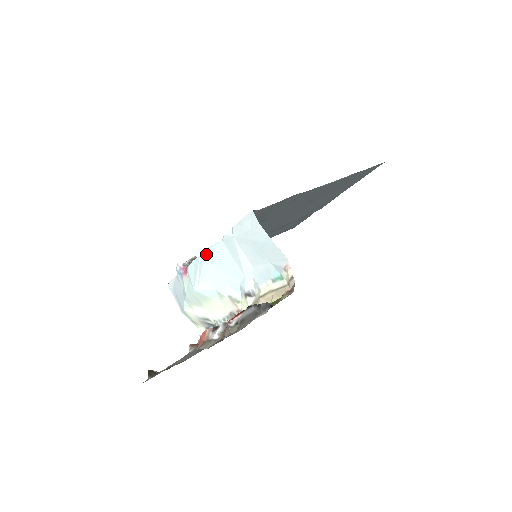
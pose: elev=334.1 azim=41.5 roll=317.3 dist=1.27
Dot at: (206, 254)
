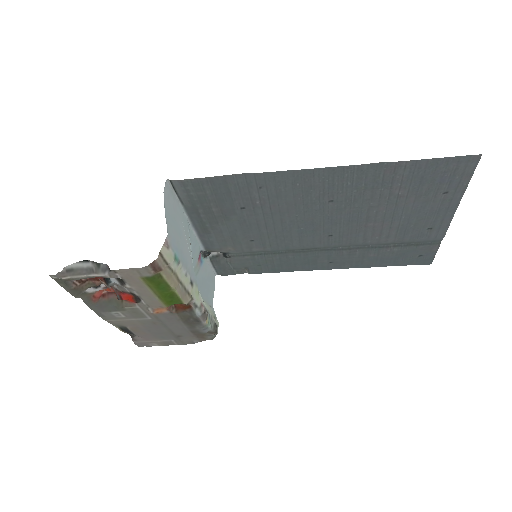
Dot at: (192, 237)
